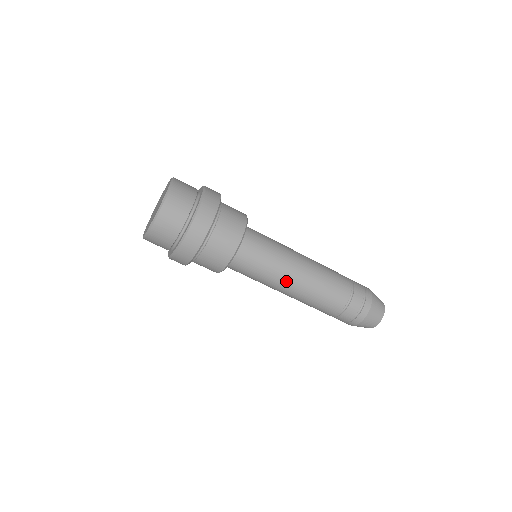
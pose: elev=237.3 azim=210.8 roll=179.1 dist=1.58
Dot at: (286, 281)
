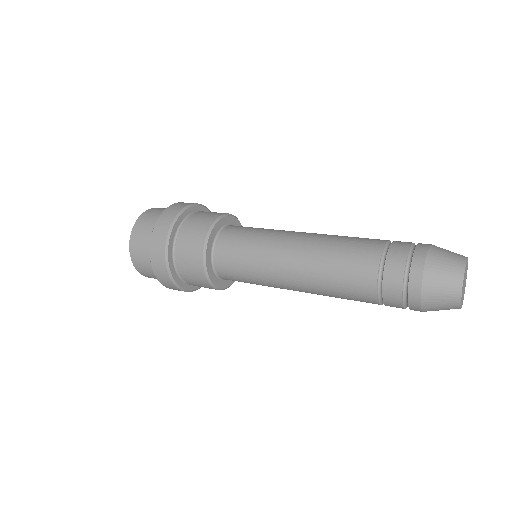
Dot at: (281, 278)
